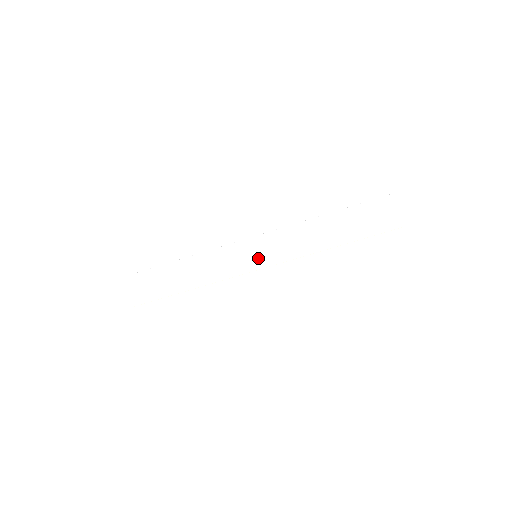
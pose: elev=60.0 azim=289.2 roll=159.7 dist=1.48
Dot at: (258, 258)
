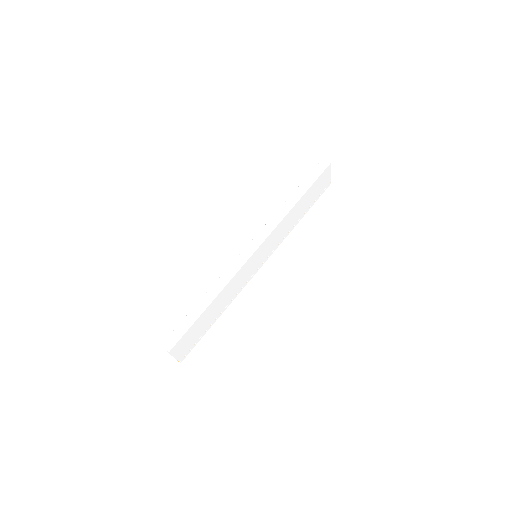
Dot at: (260, 256)
